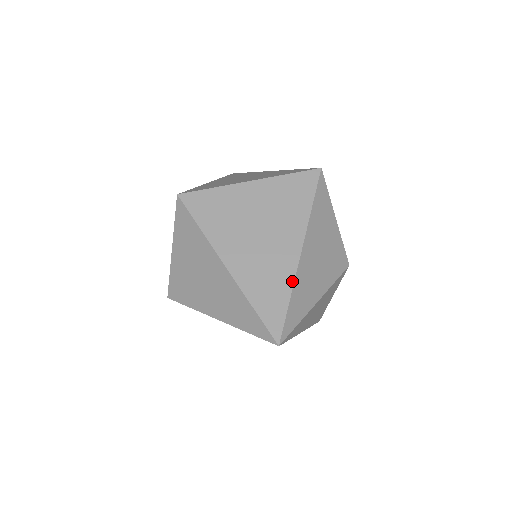
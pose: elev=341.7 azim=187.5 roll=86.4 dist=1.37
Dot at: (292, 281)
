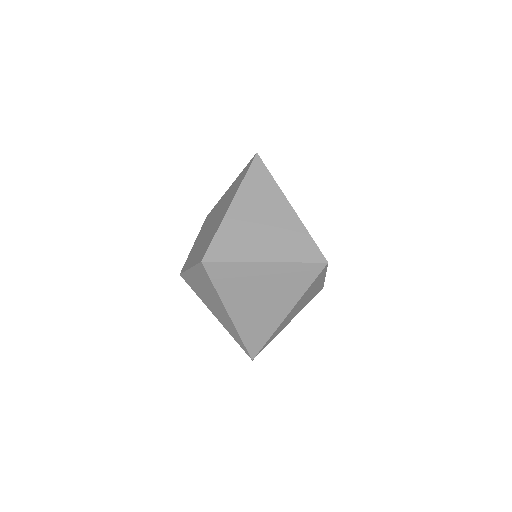
Dot at: (273, 331)
